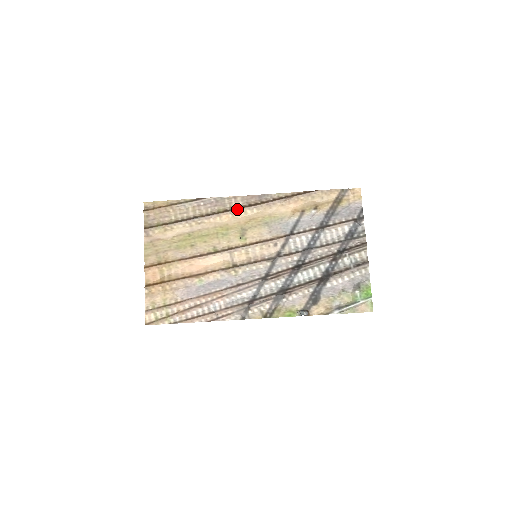
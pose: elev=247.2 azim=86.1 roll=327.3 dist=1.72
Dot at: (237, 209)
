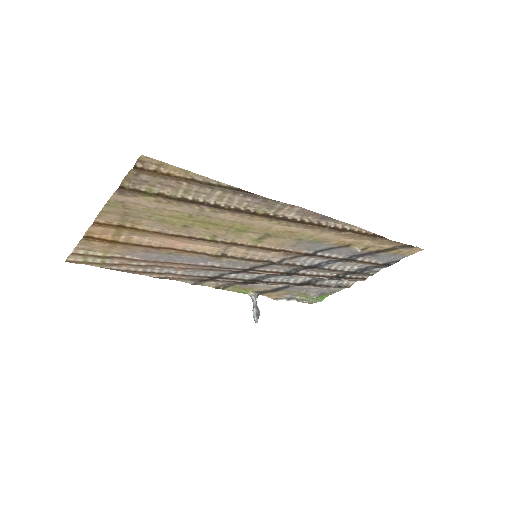
Dot at: (282, 220)
